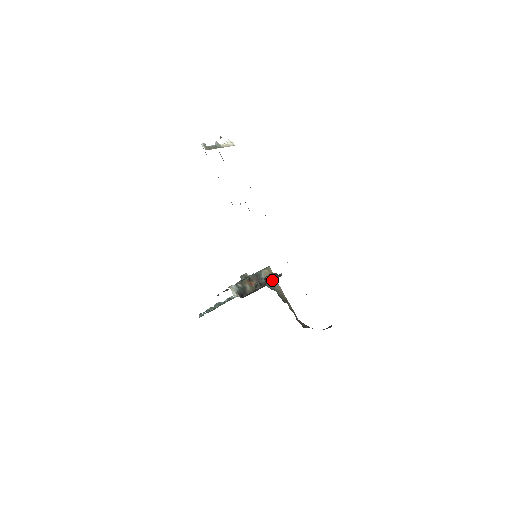
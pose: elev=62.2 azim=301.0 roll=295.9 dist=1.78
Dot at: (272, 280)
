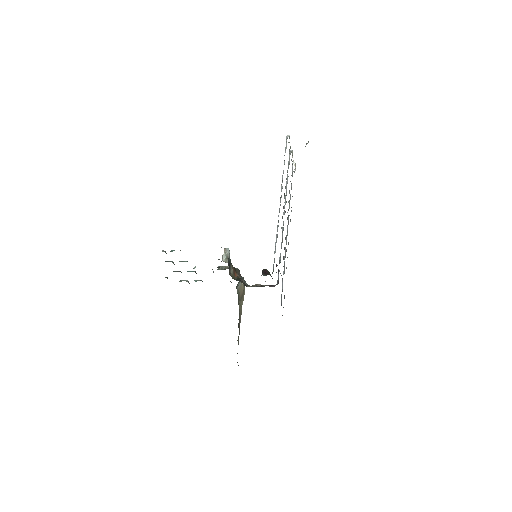
Dot at: occluded
